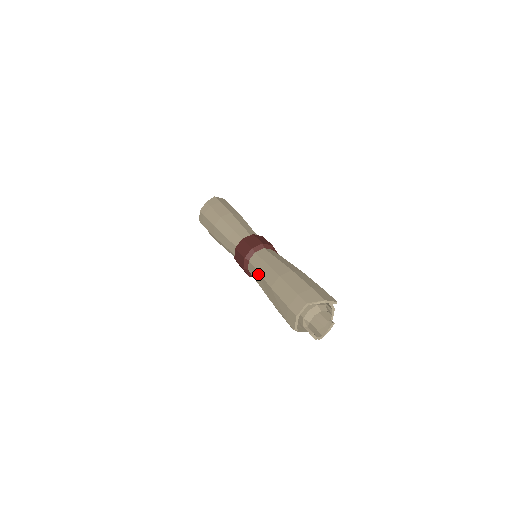
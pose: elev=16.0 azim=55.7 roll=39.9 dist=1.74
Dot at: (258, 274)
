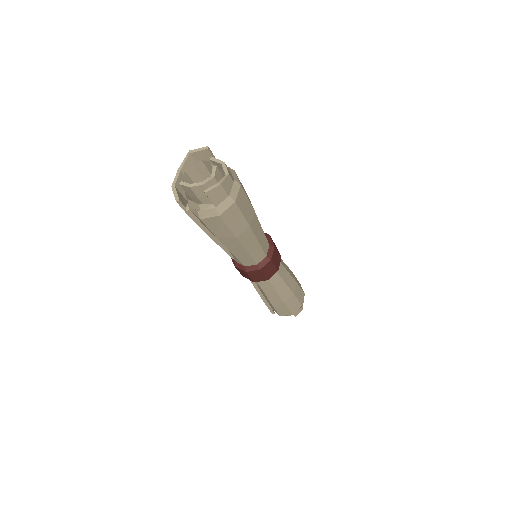
Dot at: occluded
